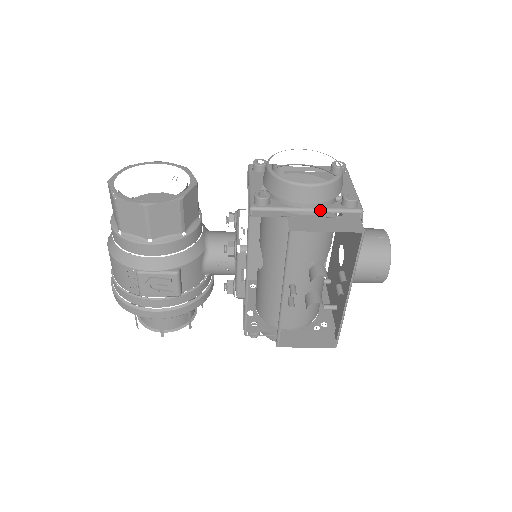
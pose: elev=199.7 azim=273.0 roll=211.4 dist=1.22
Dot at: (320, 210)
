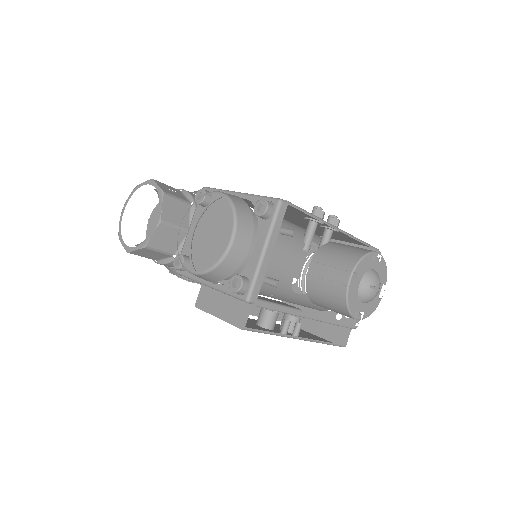
Dot at: (216, 289)
